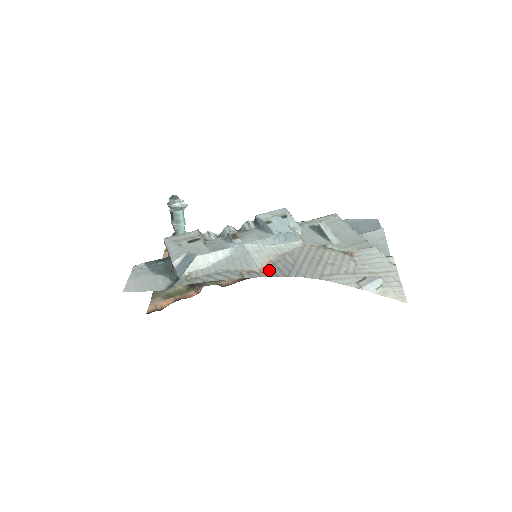
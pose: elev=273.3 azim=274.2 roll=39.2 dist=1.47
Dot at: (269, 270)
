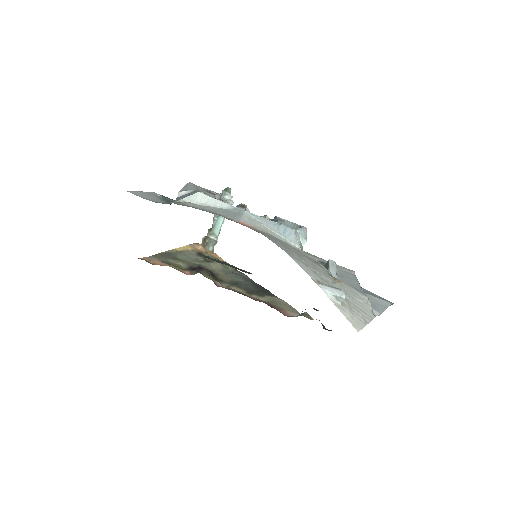
Dot at: (246, 226)
